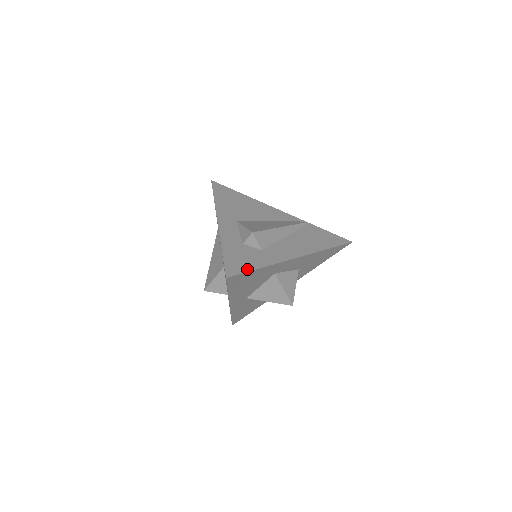
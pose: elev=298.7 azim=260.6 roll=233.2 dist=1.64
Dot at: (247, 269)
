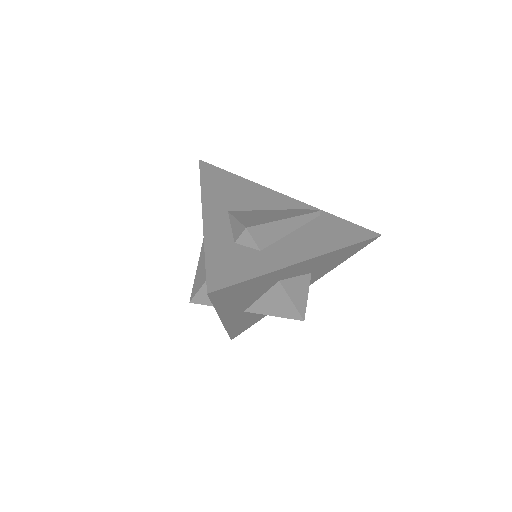
Dot at: (238, 279)
